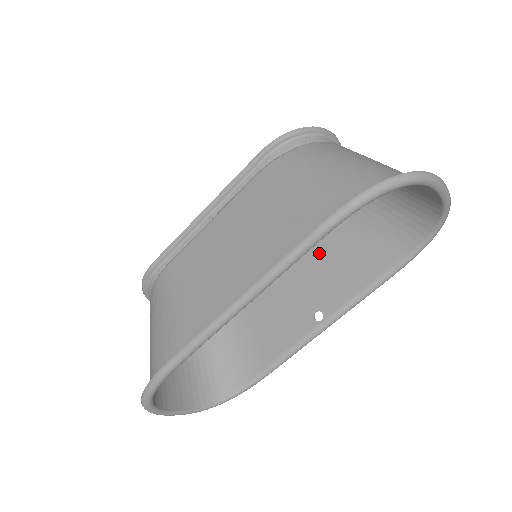
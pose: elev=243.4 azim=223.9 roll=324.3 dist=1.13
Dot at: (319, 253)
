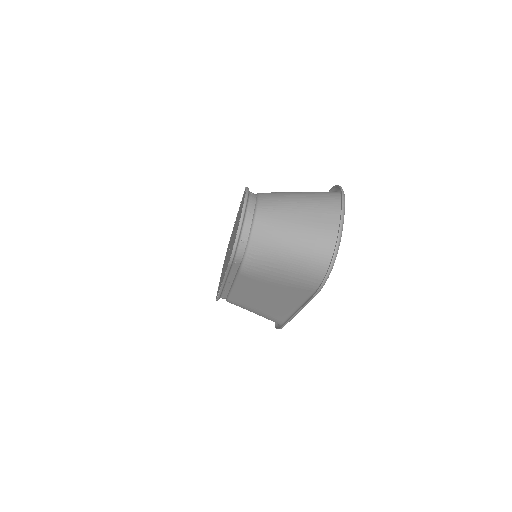
Dot at: occluded
